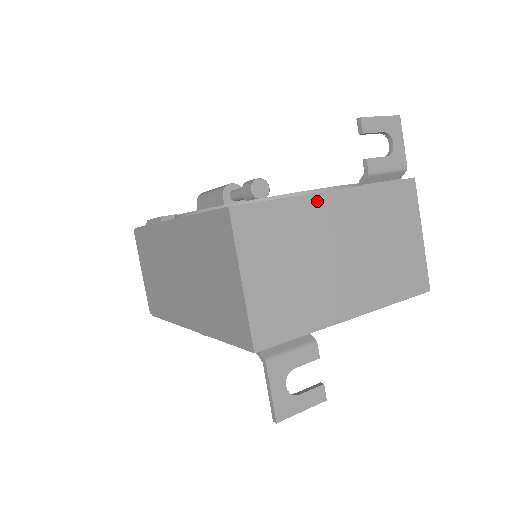
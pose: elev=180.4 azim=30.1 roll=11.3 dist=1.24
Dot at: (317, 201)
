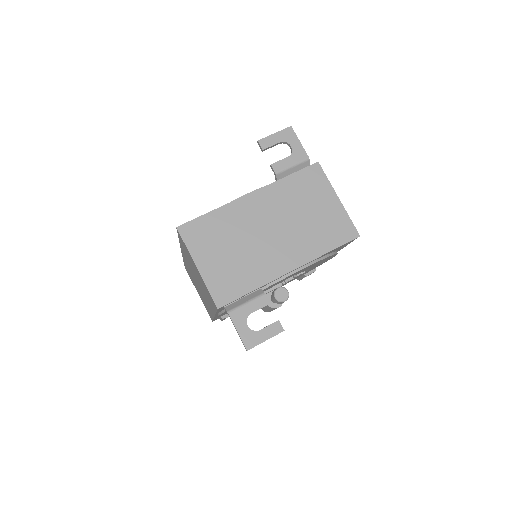
Dot at: (238, 204)
